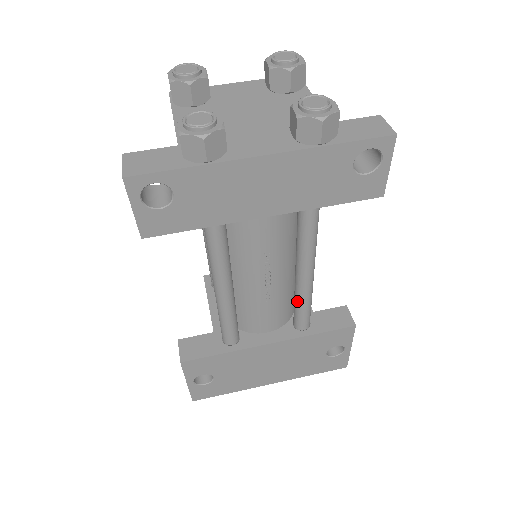
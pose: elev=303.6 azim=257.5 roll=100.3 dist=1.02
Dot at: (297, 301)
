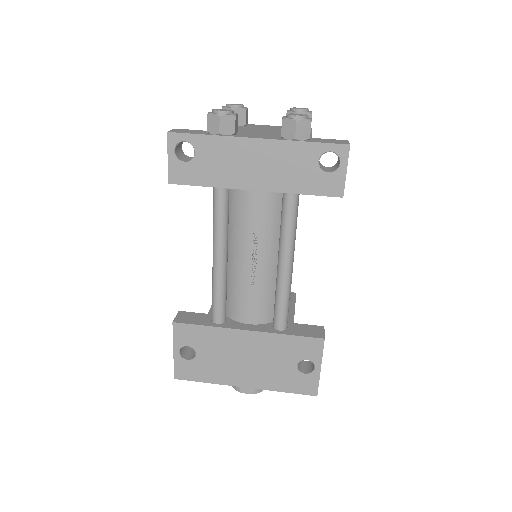
Dot at: (276, 294)
